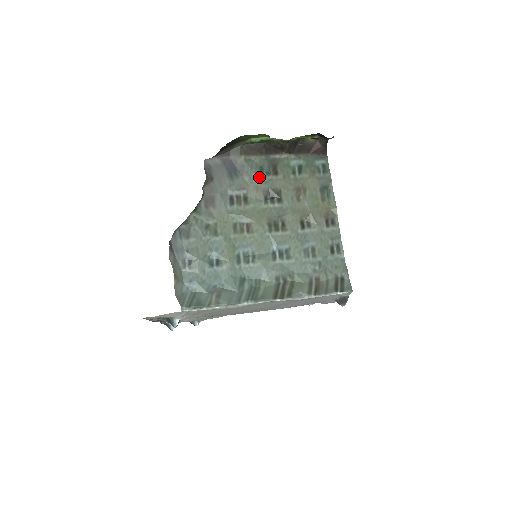
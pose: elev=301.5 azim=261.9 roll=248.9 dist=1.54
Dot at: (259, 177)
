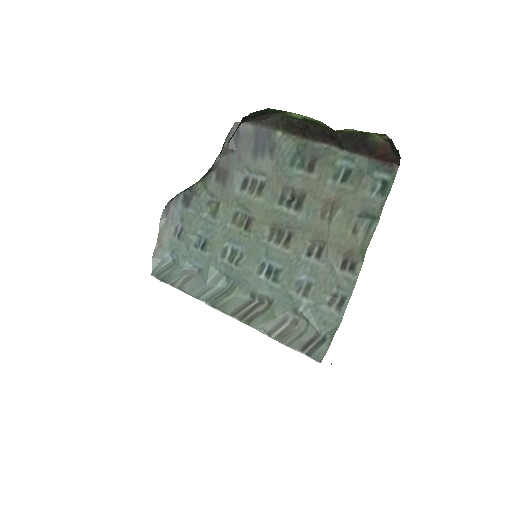
Dot at: (287, 167)
